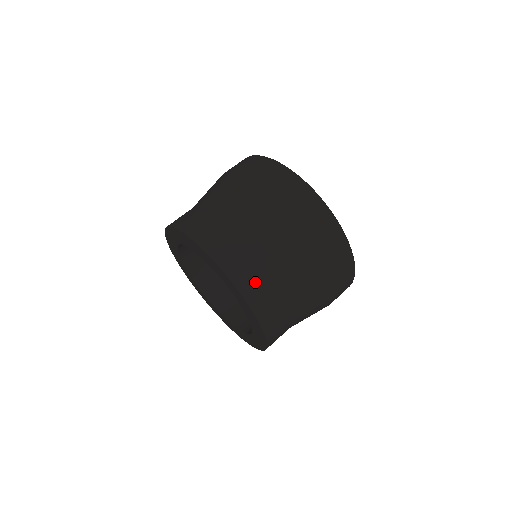
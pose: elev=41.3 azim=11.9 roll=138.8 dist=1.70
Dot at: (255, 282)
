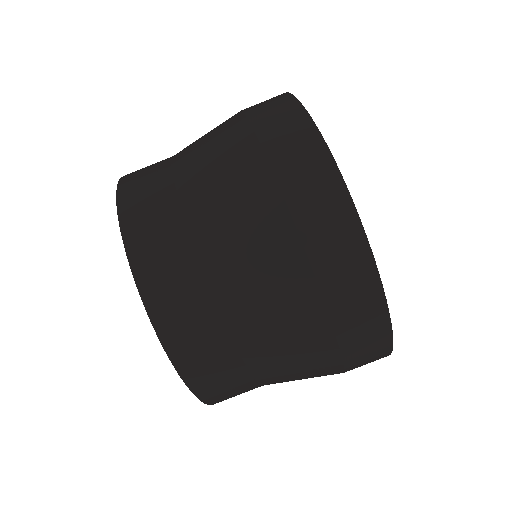
Dot at: (208, 362)
